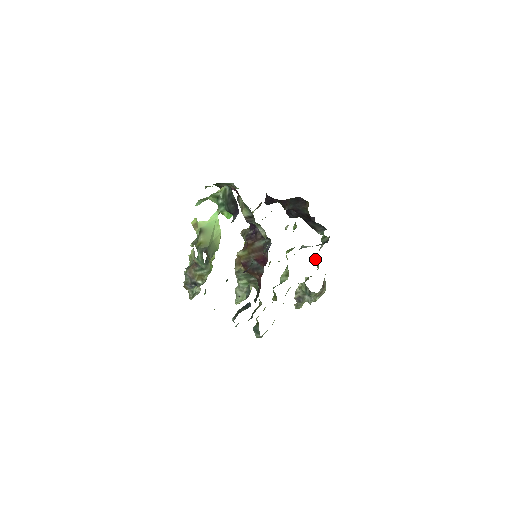
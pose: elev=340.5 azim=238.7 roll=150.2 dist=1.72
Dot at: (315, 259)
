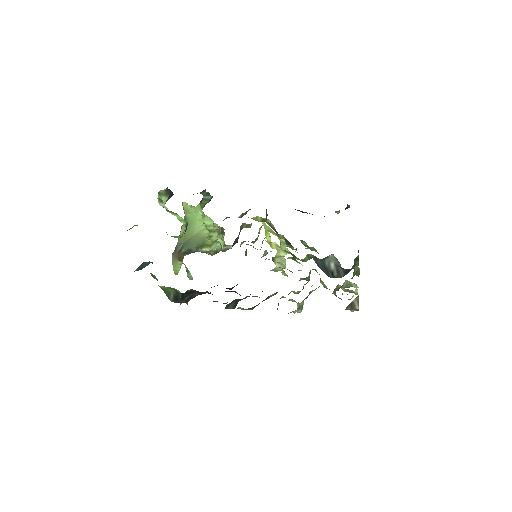
Dot at: (354, 271)
